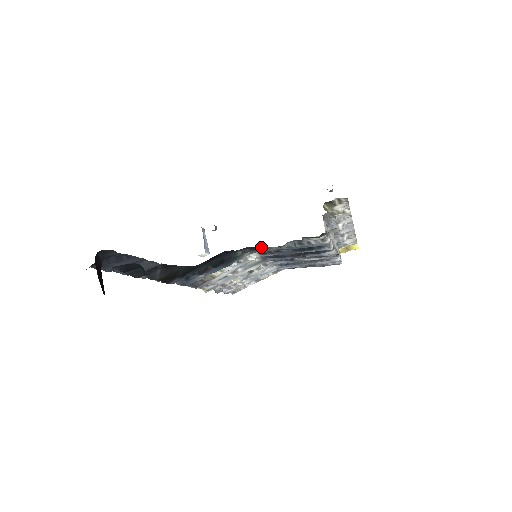
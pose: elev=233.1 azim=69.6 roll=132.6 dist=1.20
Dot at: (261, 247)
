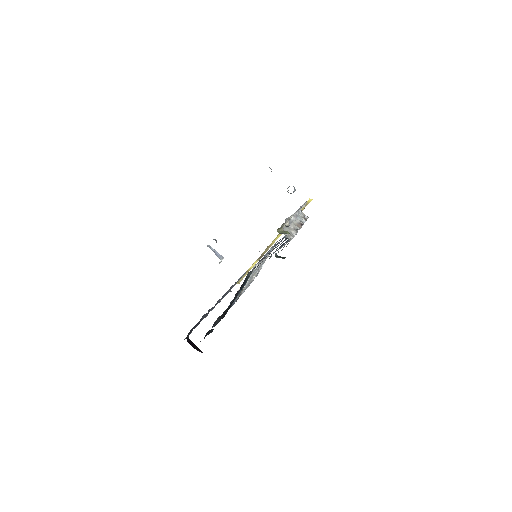
Dot at: (258, 265)
